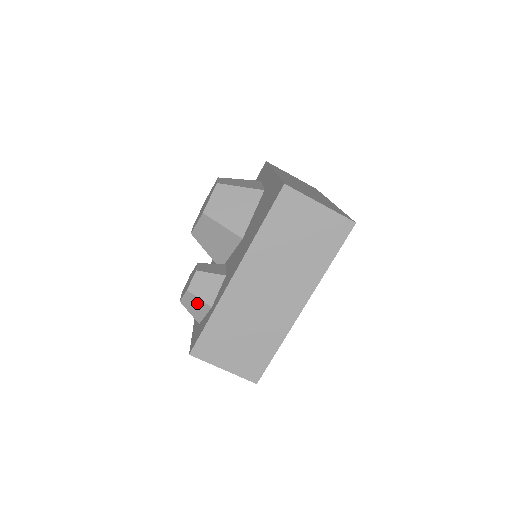
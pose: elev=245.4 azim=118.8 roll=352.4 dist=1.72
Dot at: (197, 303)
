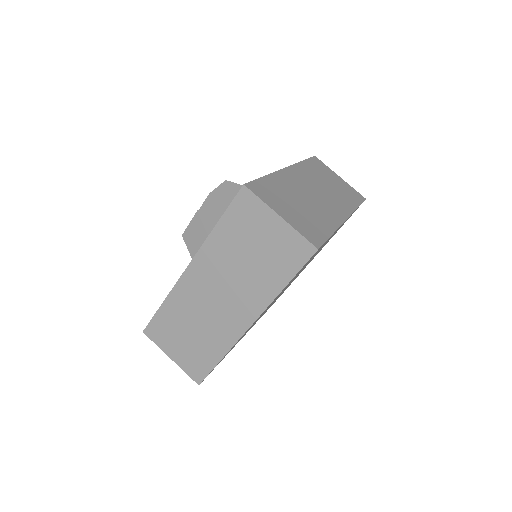
Dot at: (236, 190)
